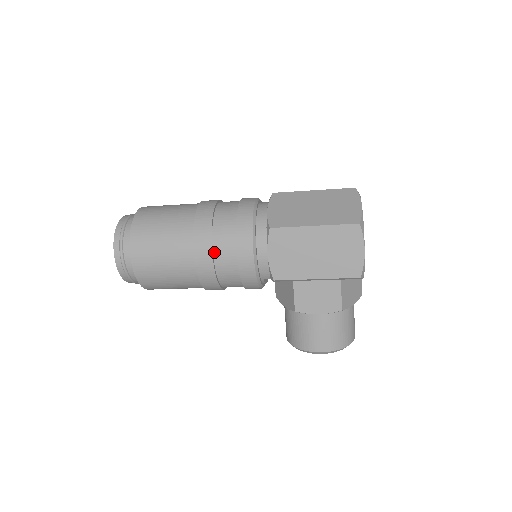
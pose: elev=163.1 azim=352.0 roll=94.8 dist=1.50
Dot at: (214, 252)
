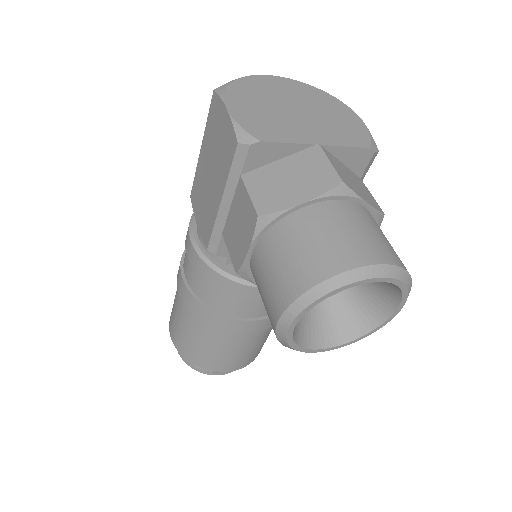
Dot at: (184, 269)
